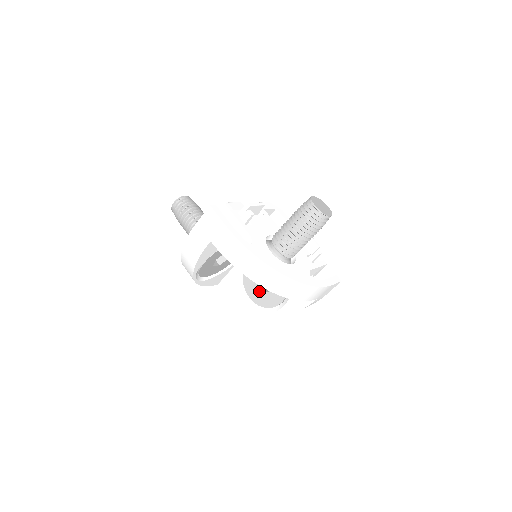
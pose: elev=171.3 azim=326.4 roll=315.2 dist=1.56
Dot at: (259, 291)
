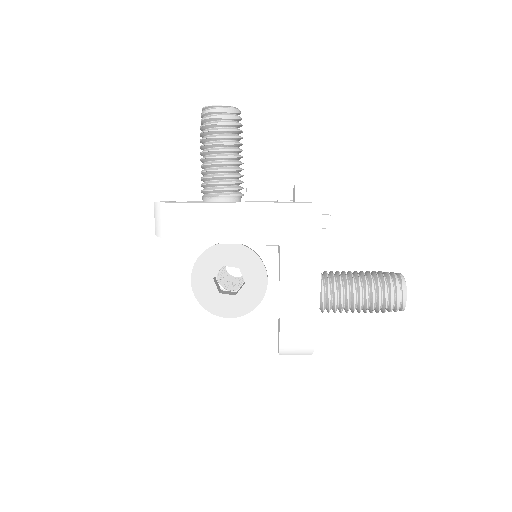
Dot at: occluded
